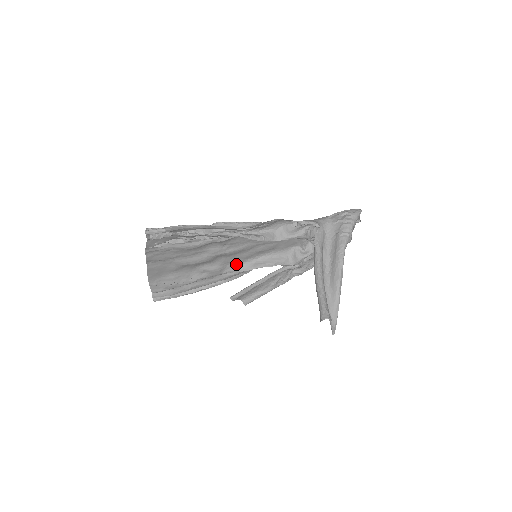
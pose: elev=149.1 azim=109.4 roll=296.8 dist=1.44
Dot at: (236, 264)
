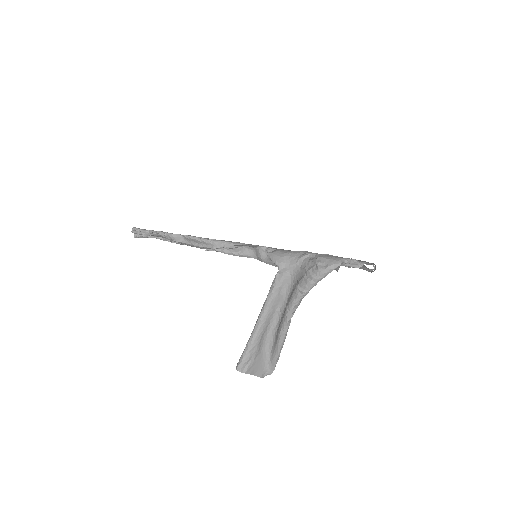
Dot at: occluded
